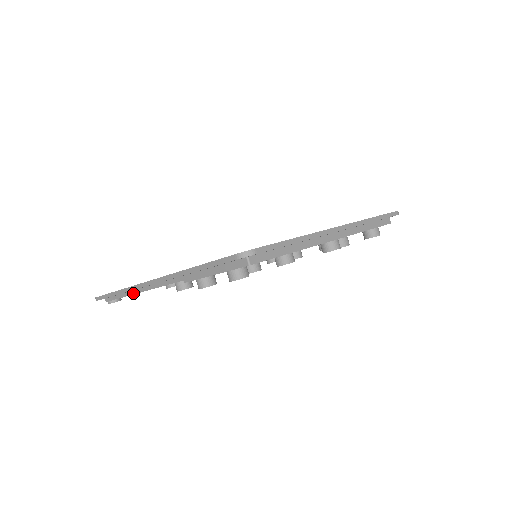
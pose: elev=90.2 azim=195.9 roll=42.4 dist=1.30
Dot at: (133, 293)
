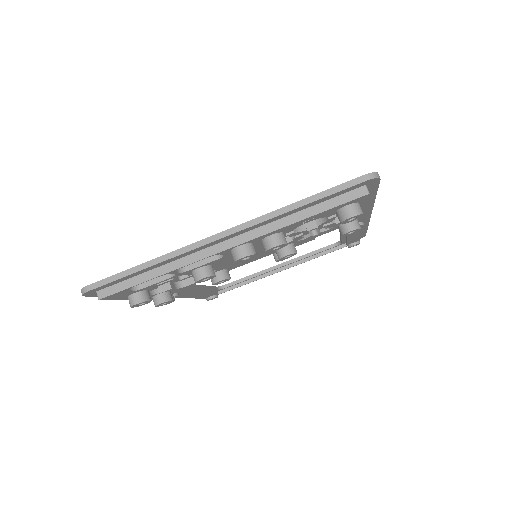
Dot at: occluded
